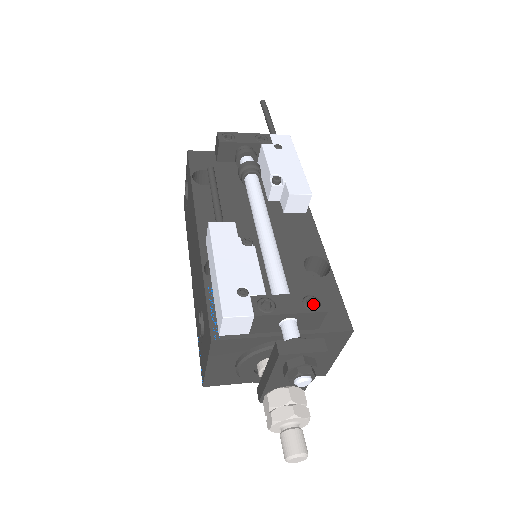
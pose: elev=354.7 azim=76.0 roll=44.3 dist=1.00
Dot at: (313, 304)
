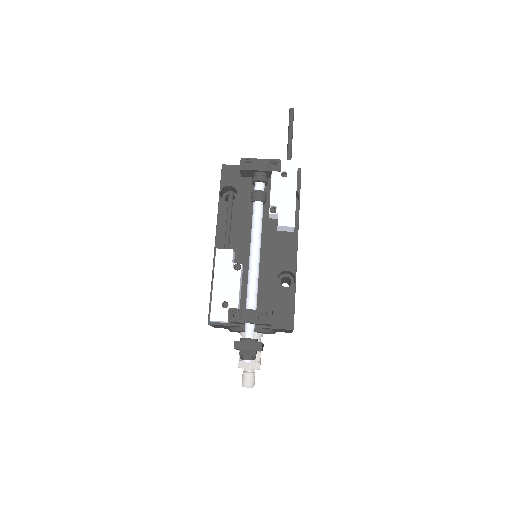
Dot at: (266, 317)
